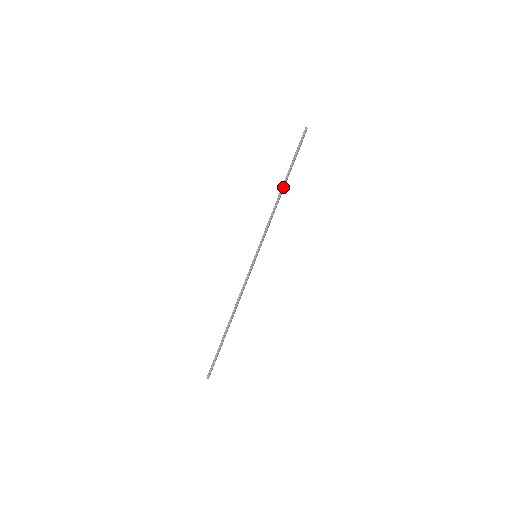
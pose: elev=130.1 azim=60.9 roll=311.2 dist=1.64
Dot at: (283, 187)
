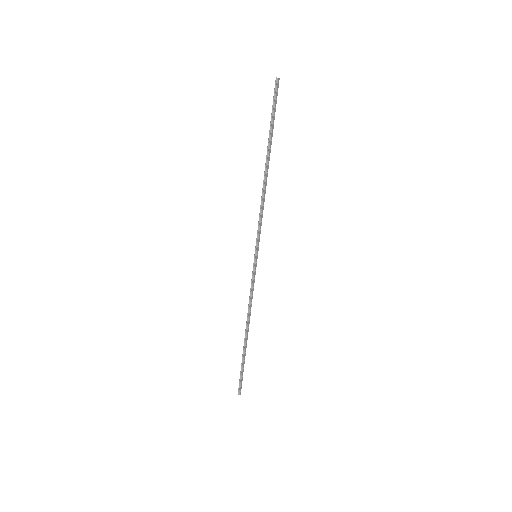
Dot at: (266, 166)
